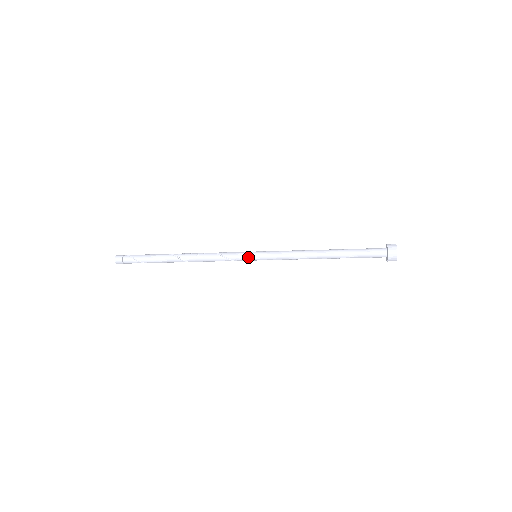
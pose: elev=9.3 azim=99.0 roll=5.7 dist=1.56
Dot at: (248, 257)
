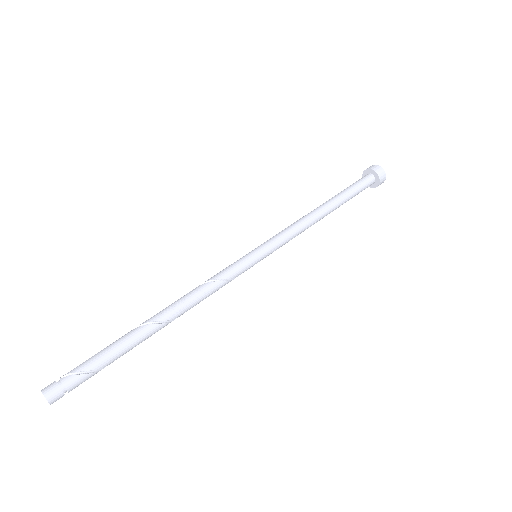
Dot at: (252, 262)
